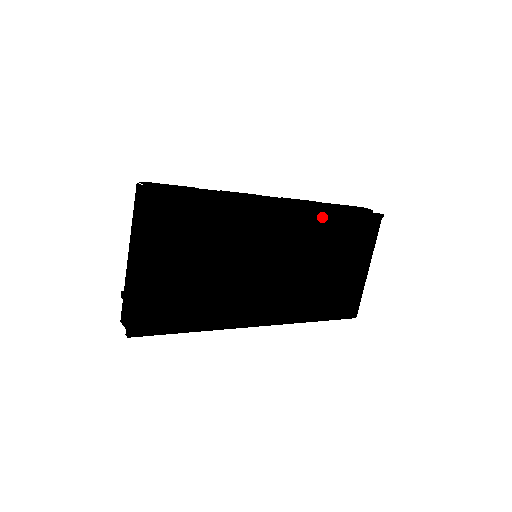
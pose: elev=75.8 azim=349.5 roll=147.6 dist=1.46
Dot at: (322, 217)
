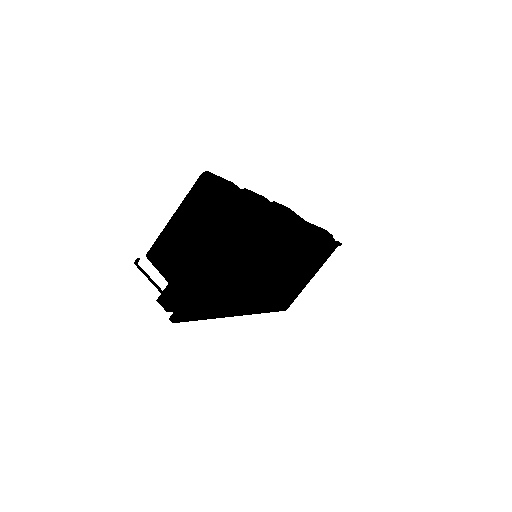
Dot at: (317, 242)
